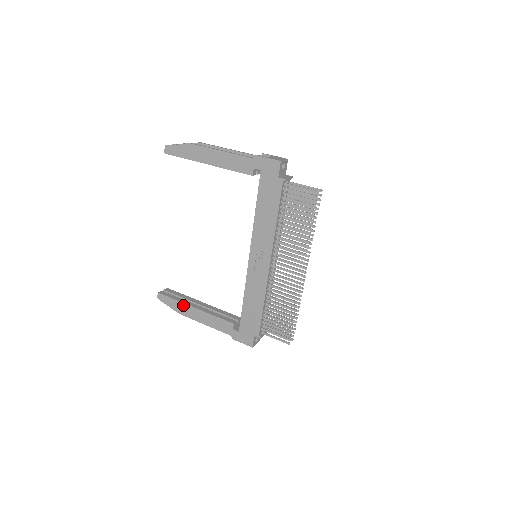
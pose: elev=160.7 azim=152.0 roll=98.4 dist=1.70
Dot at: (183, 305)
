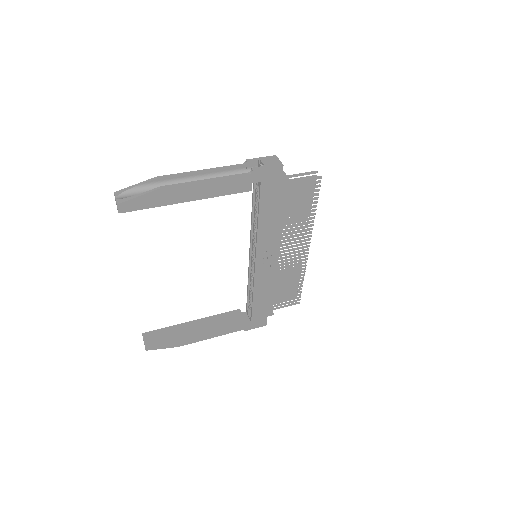
Dot at: (182, 338)
